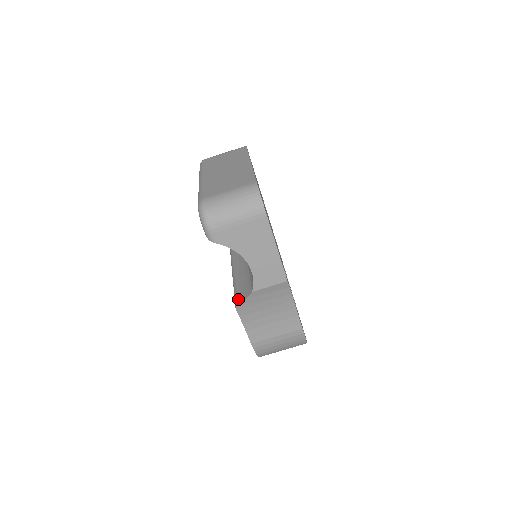
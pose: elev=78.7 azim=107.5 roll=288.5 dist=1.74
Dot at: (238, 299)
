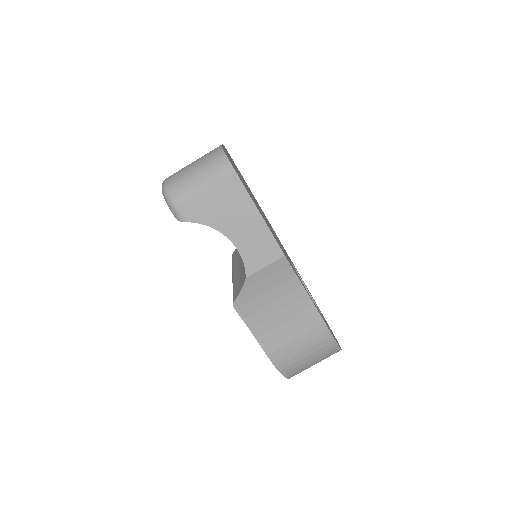
Dot at: (235, 296)
